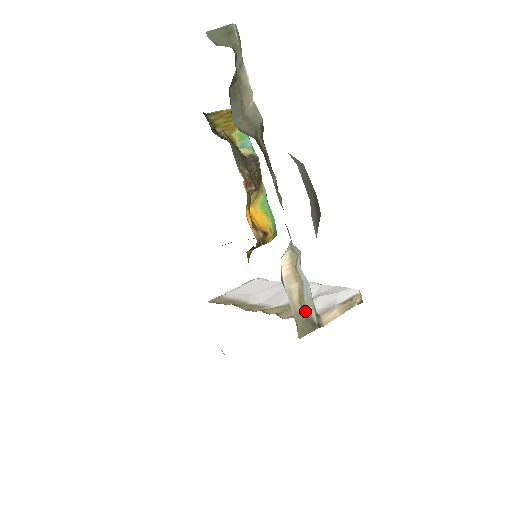
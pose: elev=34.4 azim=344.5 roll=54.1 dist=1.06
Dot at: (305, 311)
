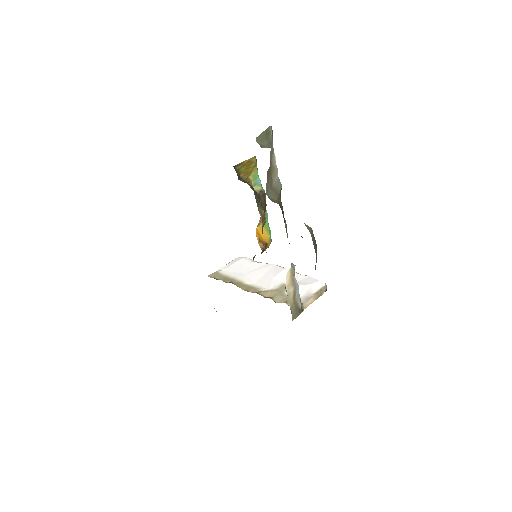
Dot at: (296, 303)
